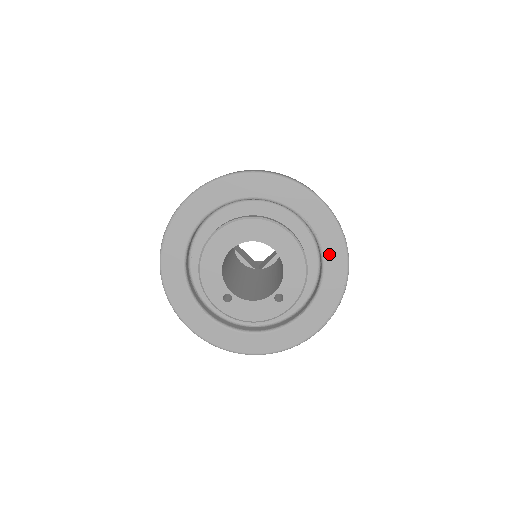
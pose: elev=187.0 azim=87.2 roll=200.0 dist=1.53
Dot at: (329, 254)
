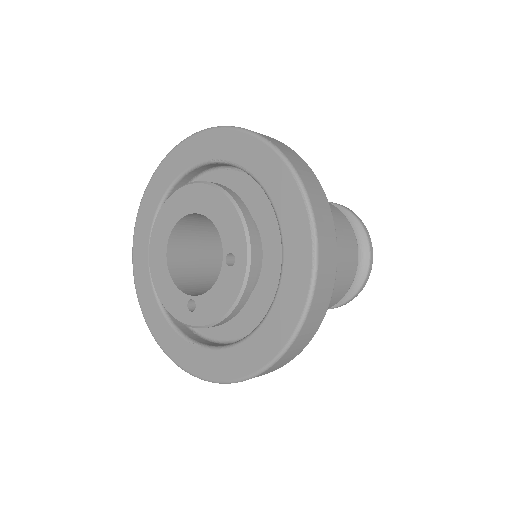
Dot at: (256, 167)
